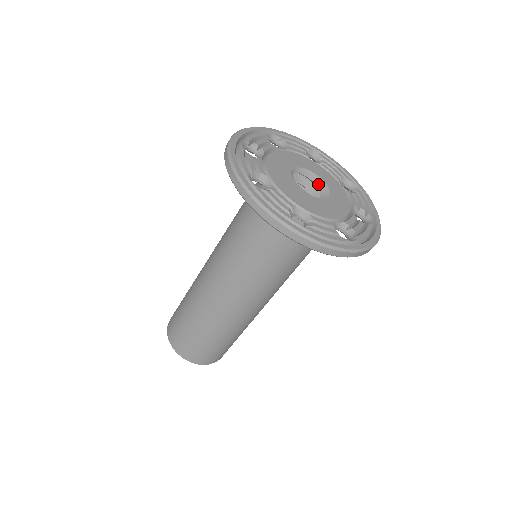
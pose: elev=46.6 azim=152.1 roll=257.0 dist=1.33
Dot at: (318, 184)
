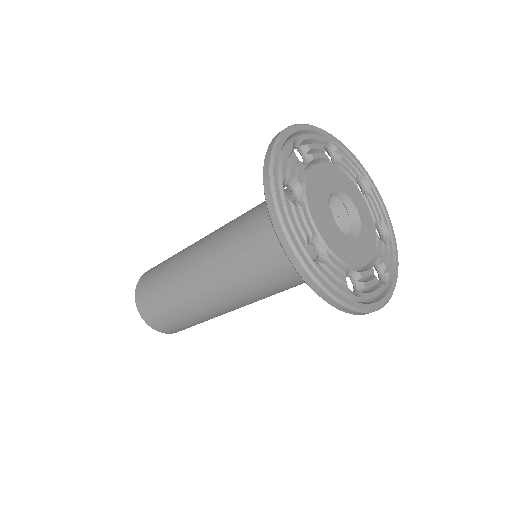
Dot at: (352, 217)
